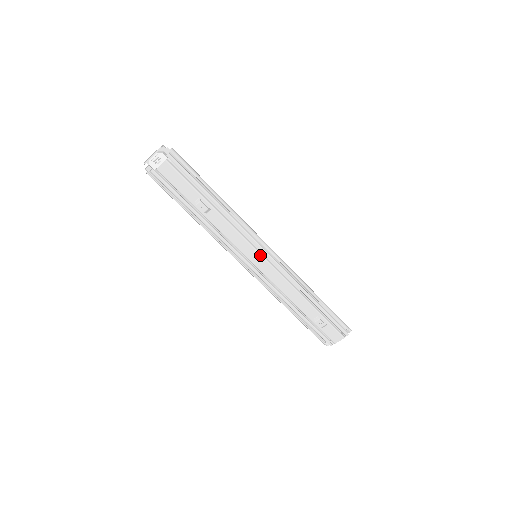
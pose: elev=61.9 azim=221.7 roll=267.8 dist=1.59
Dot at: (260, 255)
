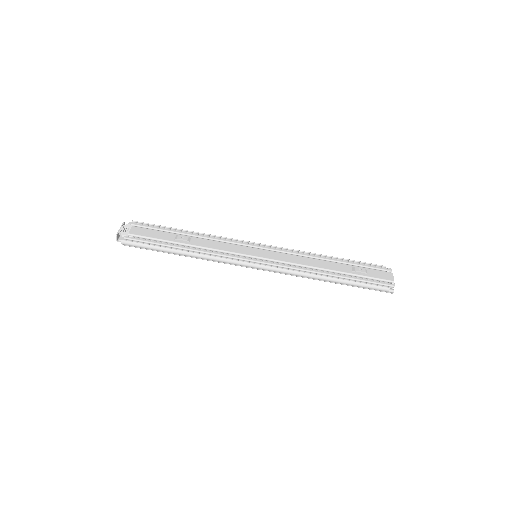
Dot at: (257, 249)
